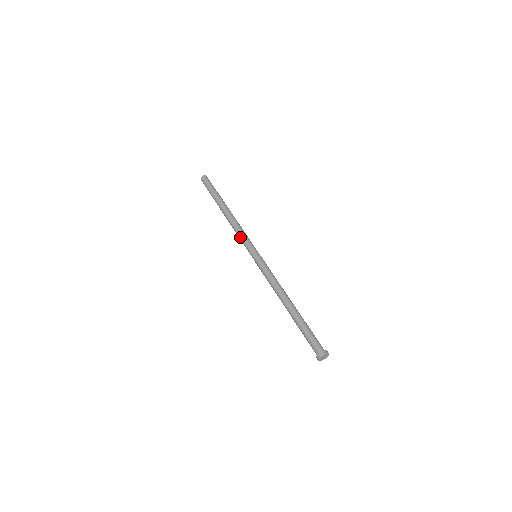
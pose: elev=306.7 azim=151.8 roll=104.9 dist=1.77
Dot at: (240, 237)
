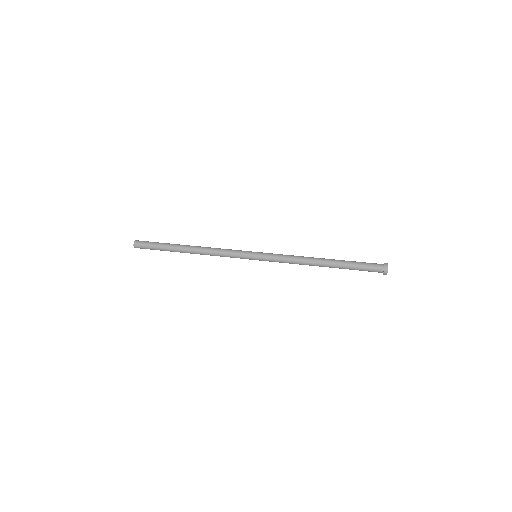
Dot at: (227, 255)
